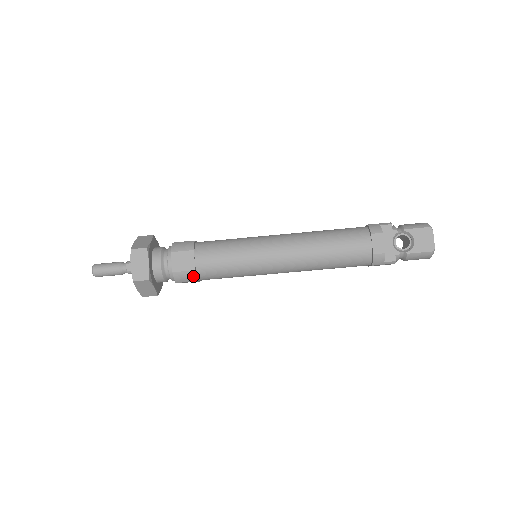
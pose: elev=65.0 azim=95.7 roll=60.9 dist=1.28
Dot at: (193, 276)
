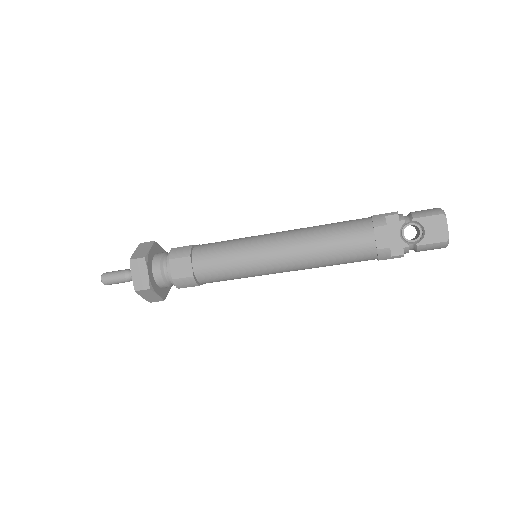
Dot at: (193, 282)
